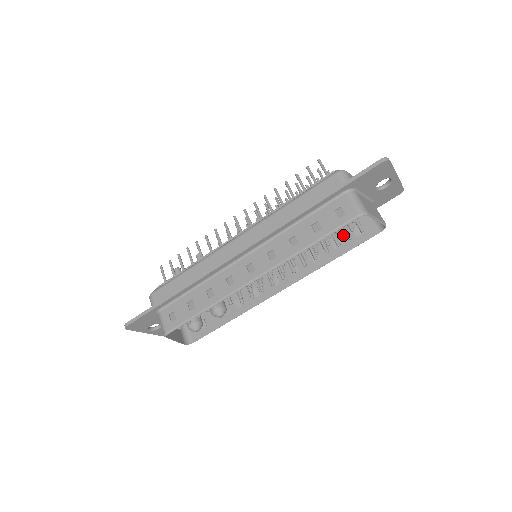
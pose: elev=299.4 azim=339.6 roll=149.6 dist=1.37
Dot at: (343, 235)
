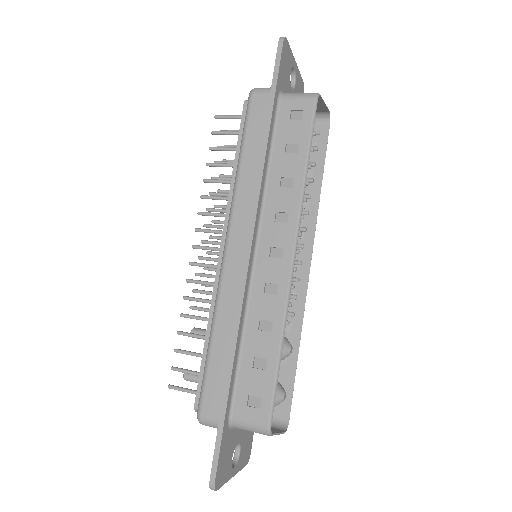
Dot at: occluded
